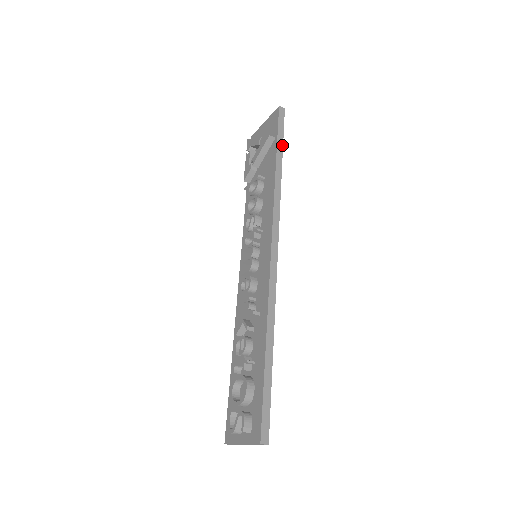
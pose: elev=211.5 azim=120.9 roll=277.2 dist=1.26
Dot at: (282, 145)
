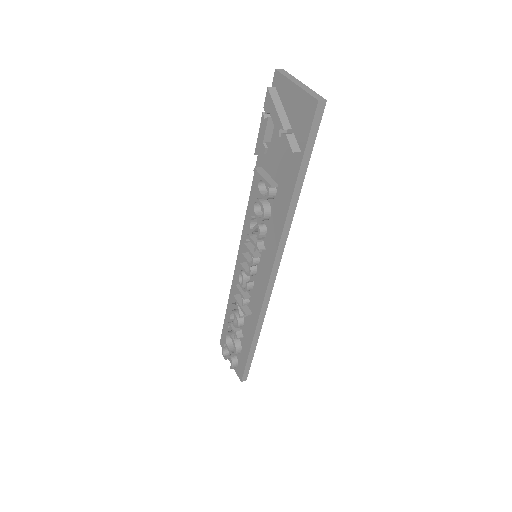
Dot at: (307, 164)
